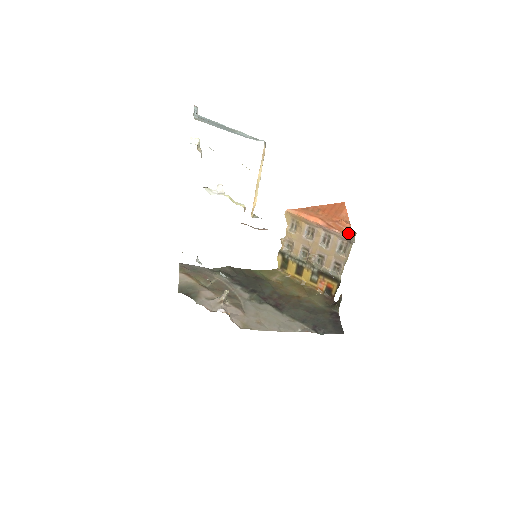
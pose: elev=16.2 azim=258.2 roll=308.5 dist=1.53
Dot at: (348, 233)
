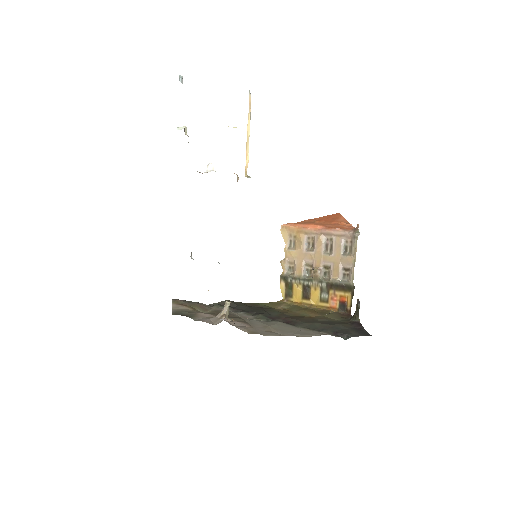
Dot at: (350, 228)
